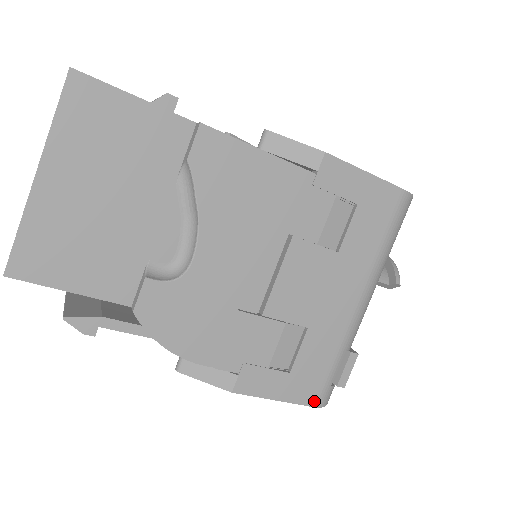
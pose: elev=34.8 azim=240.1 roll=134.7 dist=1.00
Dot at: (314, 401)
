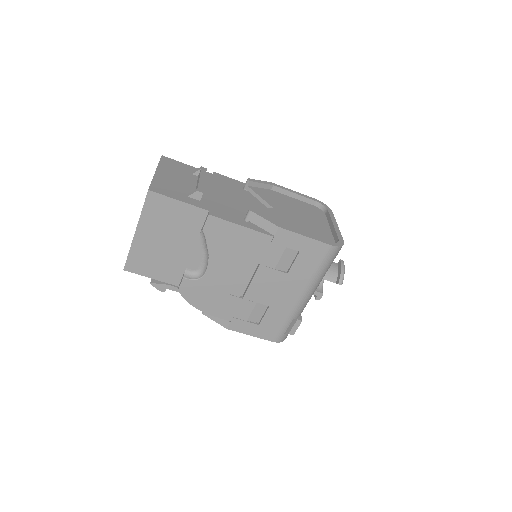
Dot at: (273, 339)
